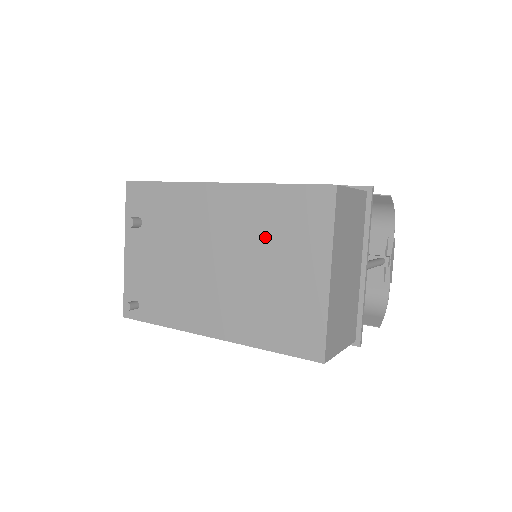
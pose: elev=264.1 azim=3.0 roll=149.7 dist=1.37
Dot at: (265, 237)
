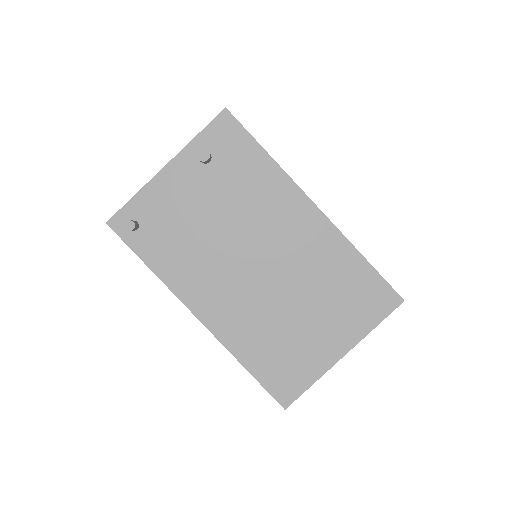
Dot at: (320, 286)
